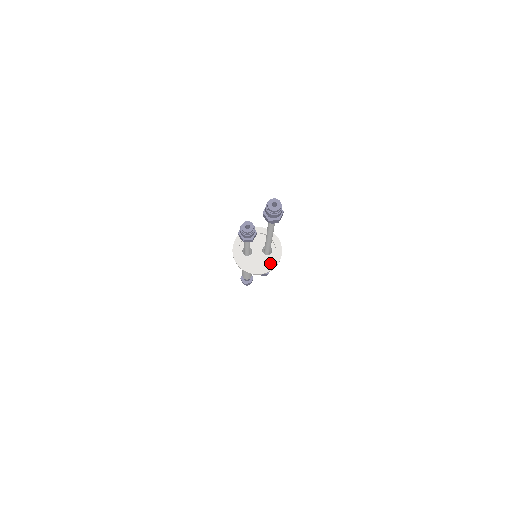
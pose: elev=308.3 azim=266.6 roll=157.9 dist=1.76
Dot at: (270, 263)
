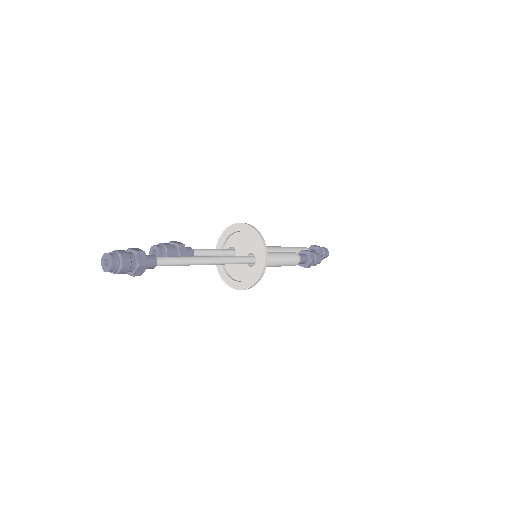
Dot at: (247, 279)
